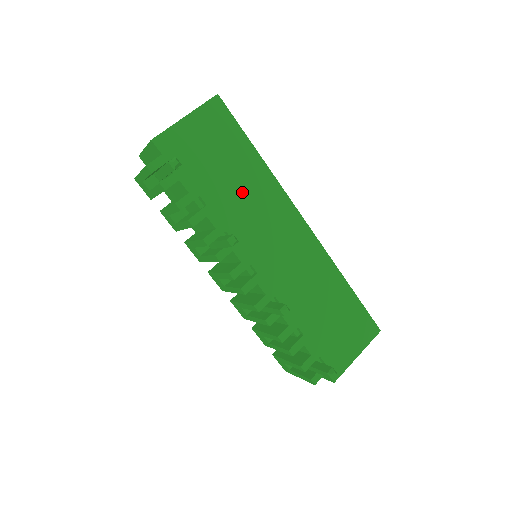
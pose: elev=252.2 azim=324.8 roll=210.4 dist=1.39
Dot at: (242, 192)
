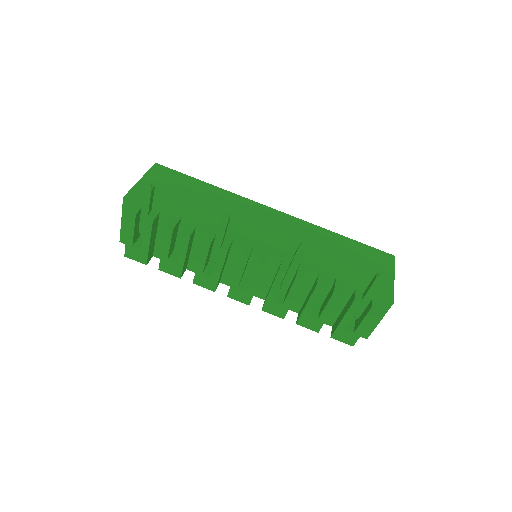
Dot at: (212, 206)
